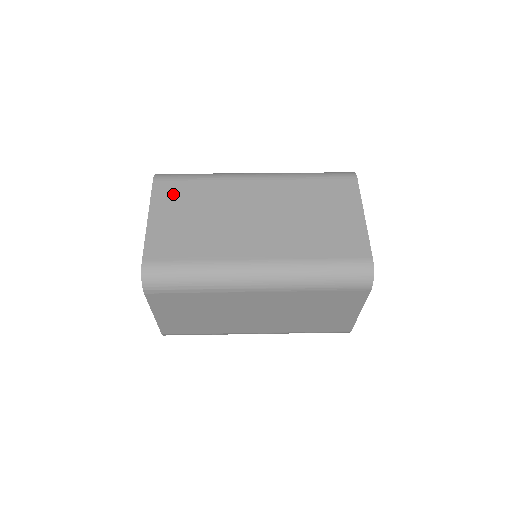
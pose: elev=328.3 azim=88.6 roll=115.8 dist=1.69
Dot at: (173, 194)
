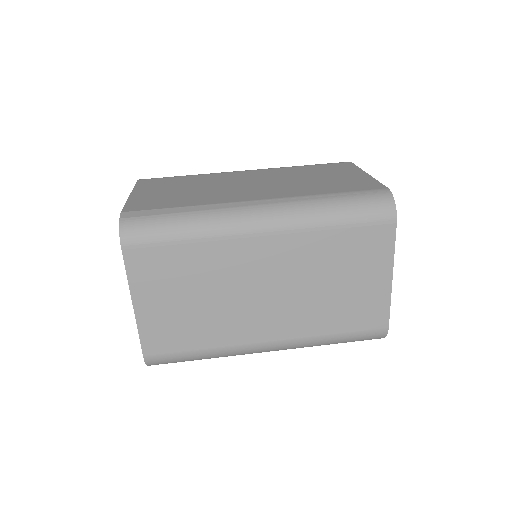
Dot at: (155, 269)
